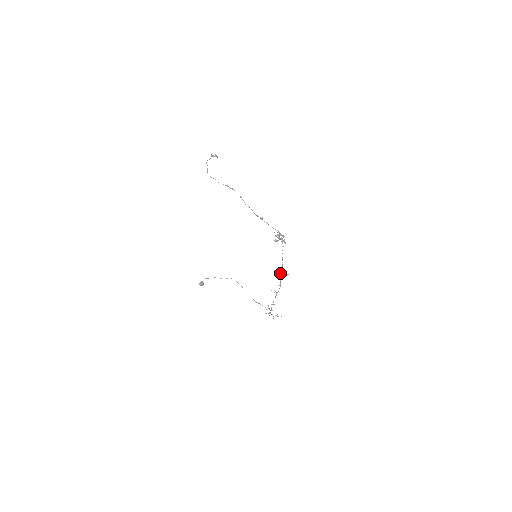
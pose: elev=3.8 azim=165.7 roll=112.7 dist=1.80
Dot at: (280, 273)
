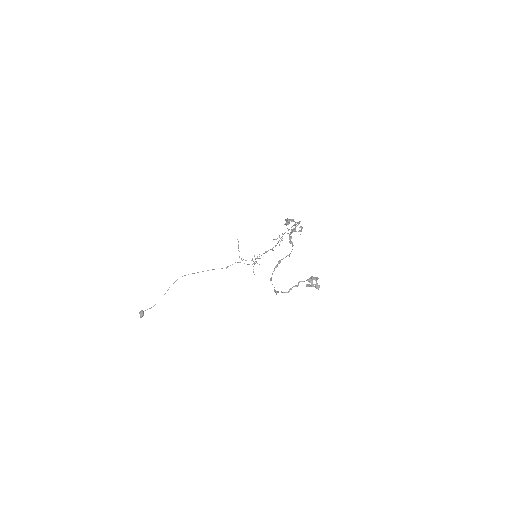
Dot at: occluded
